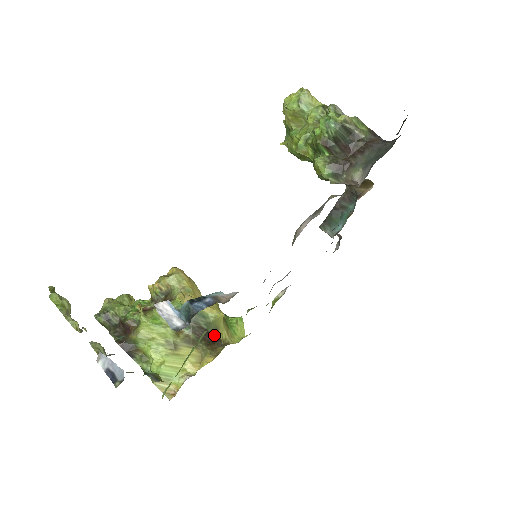
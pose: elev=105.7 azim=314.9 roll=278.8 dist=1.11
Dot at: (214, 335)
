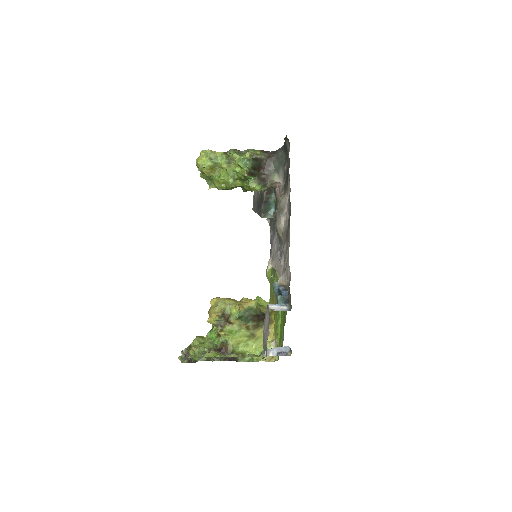
Dot at: (261, 314)
